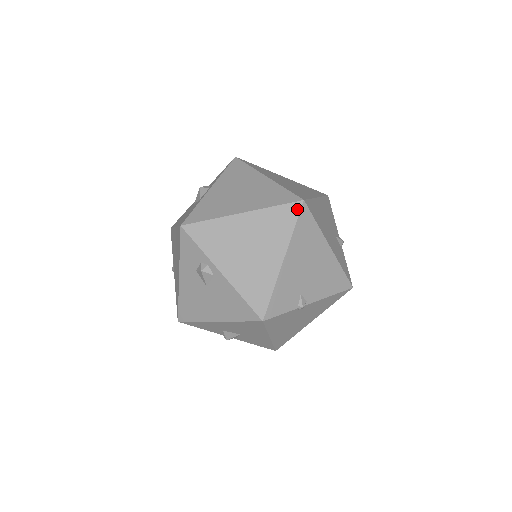
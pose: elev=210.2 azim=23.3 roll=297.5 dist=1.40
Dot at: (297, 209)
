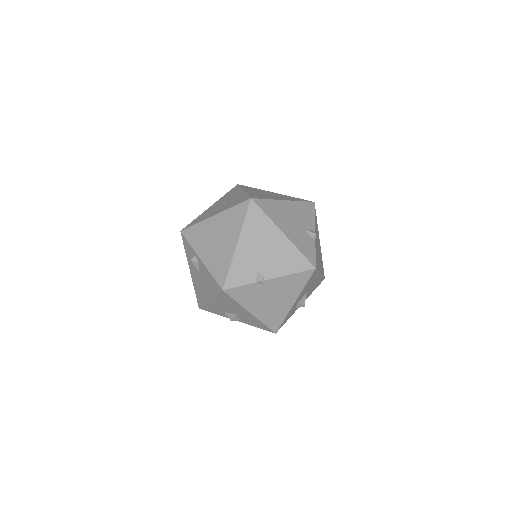
Dot at: (247, 205)
